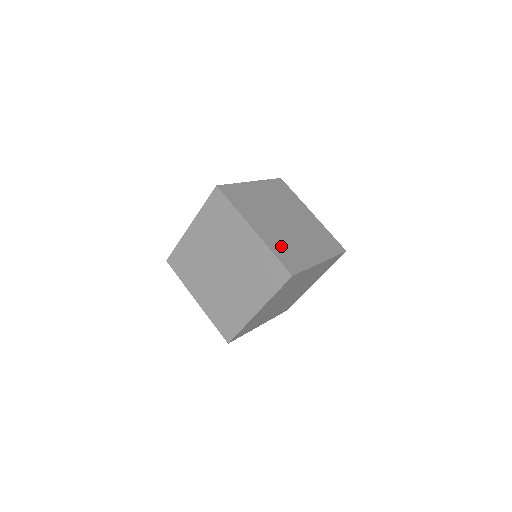
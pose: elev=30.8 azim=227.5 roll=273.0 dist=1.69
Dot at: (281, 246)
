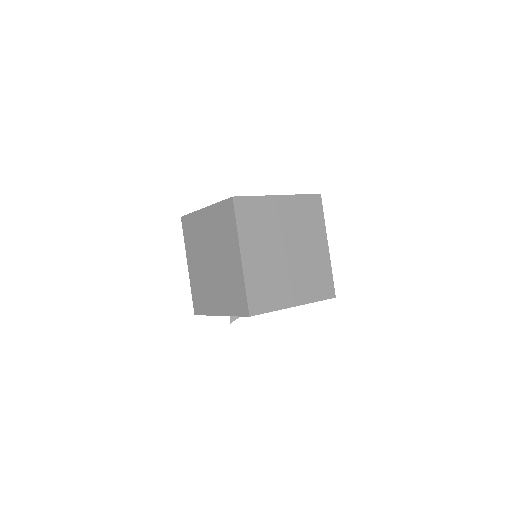
Dot at: occluded
